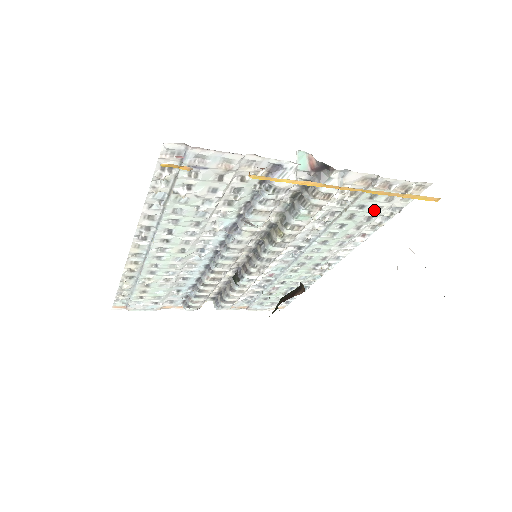
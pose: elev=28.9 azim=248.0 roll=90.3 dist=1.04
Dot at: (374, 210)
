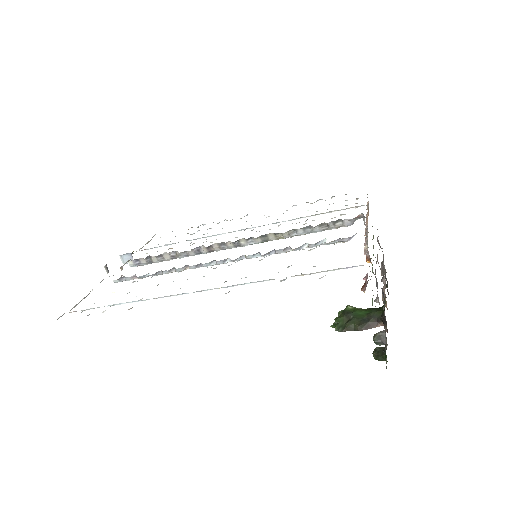
Dot at: occluded
